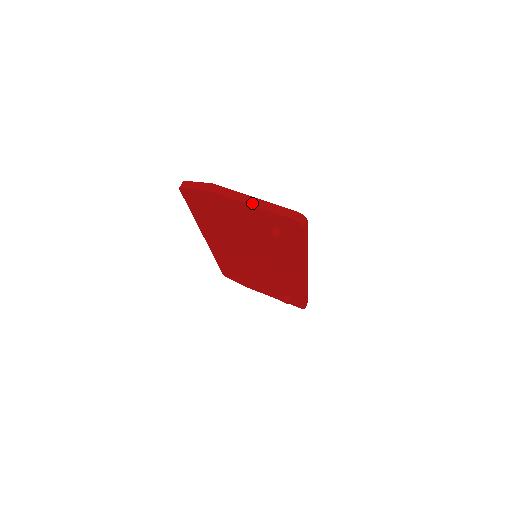
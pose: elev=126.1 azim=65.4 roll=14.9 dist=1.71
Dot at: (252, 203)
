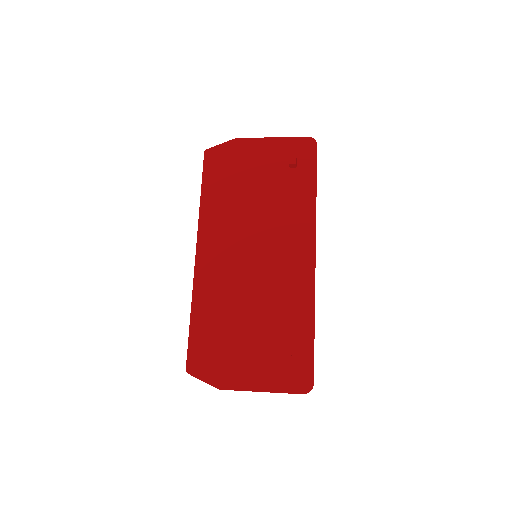
Dot at: (273, 138)
